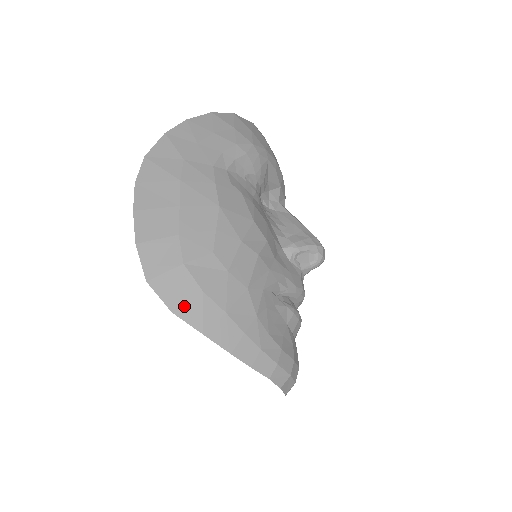
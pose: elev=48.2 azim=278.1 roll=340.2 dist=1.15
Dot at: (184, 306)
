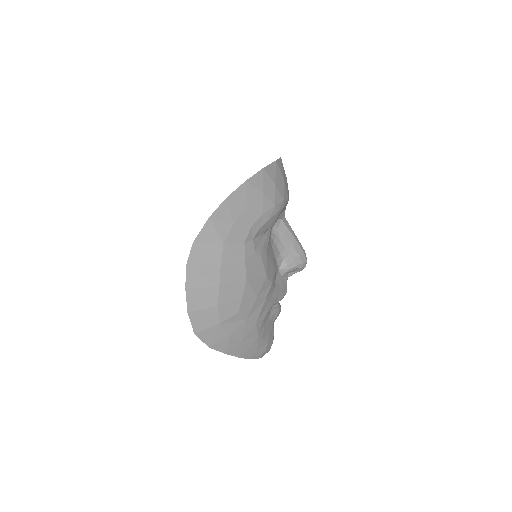
Dot at: (217, 344)
